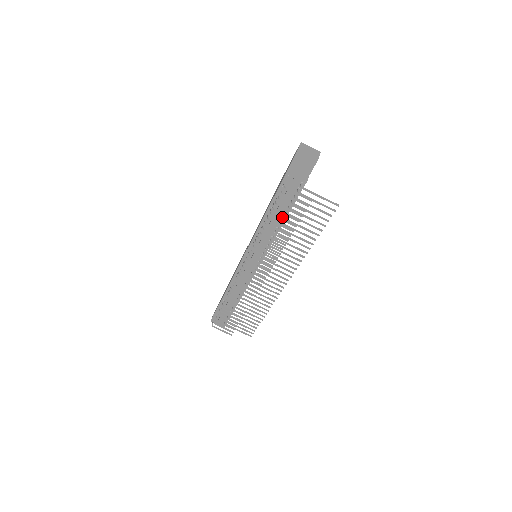
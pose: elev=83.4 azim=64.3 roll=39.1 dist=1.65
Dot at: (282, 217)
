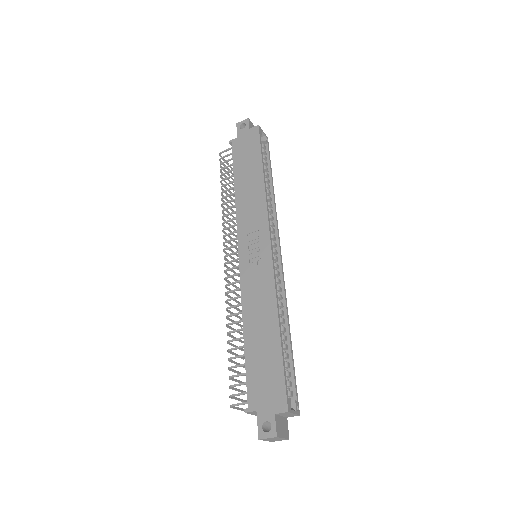
Dot at: occluded
